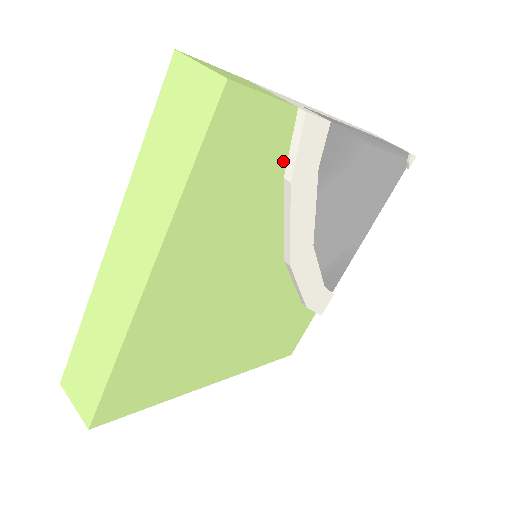
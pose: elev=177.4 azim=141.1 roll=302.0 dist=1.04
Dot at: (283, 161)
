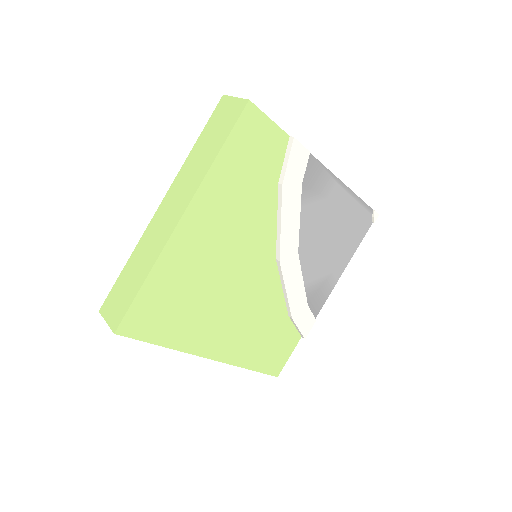
Dot at: (278, 170)
